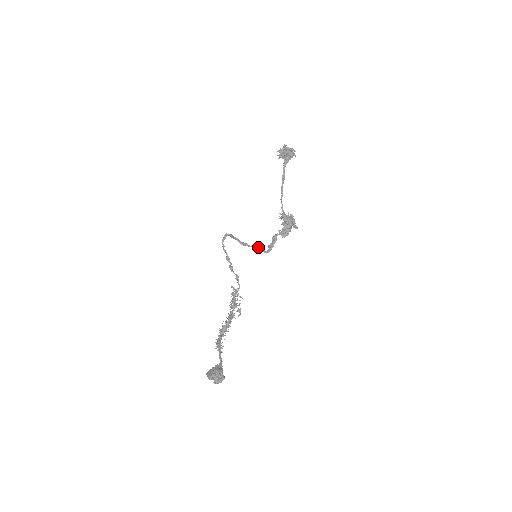
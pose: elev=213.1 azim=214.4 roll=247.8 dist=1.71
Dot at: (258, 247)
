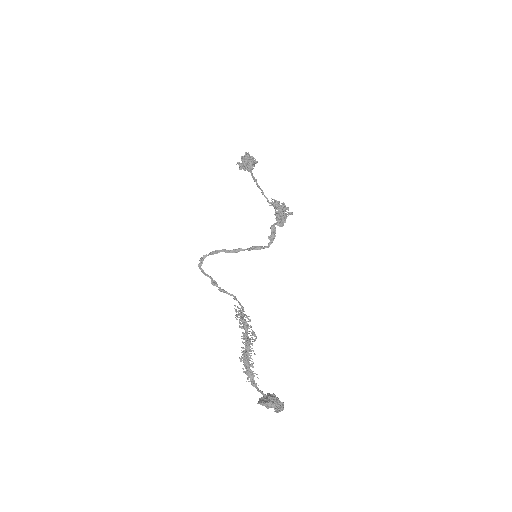
Dot at: (255, 246)
